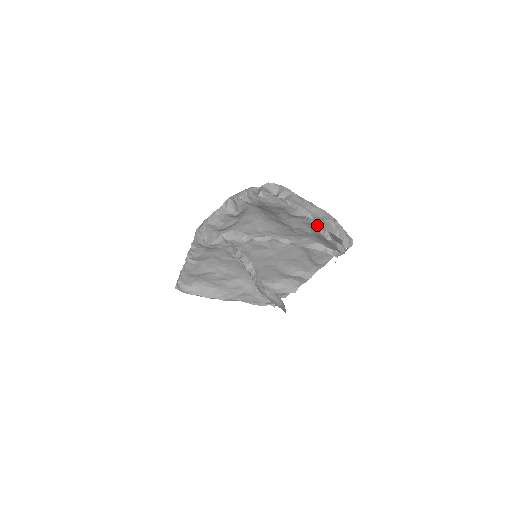
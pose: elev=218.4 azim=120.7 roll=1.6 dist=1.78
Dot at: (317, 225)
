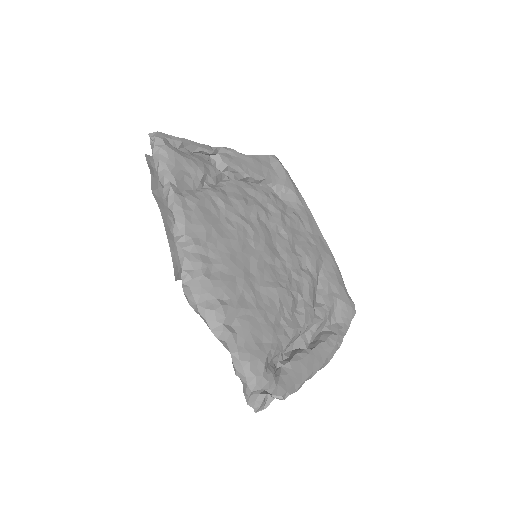
Dot at: occluded
